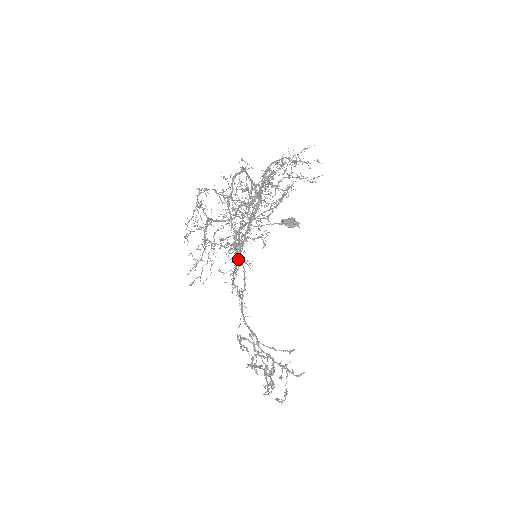
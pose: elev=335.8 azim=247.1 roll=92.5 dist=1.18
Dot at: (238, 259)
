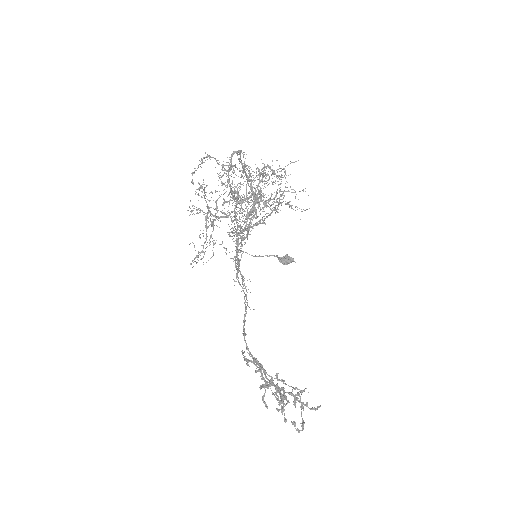
Dot at: occluded
